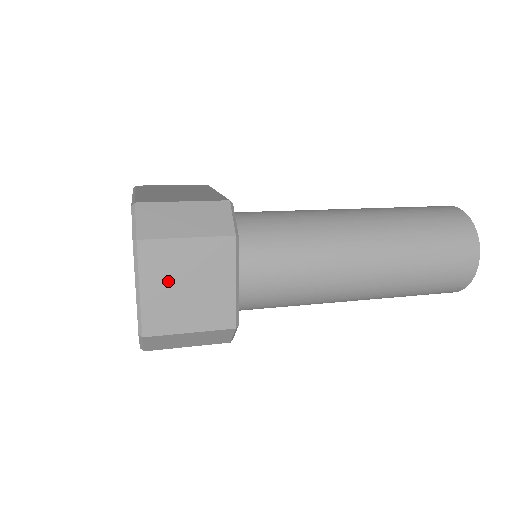
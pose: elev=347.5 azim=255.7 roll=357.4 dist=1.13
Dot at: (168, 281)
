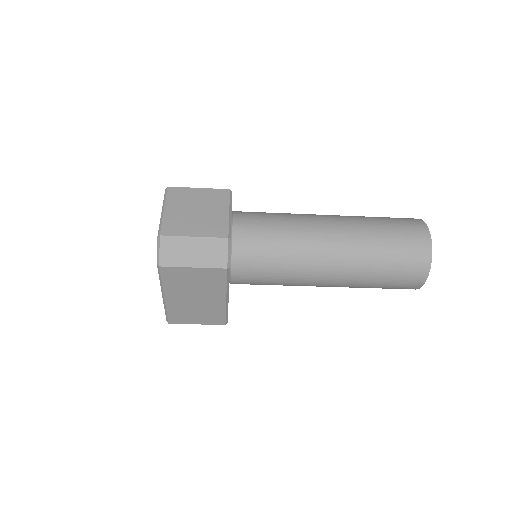
Dot at: (183, 207)
